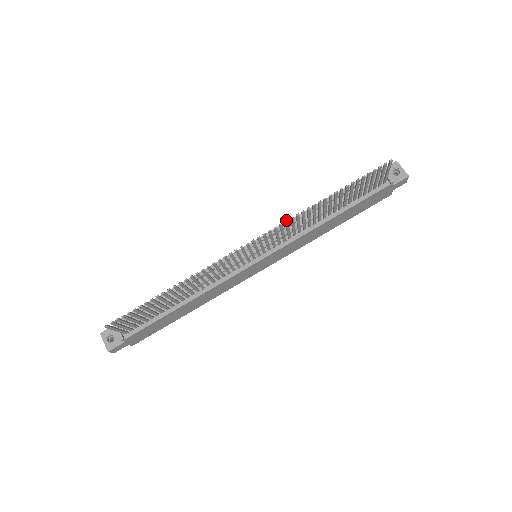
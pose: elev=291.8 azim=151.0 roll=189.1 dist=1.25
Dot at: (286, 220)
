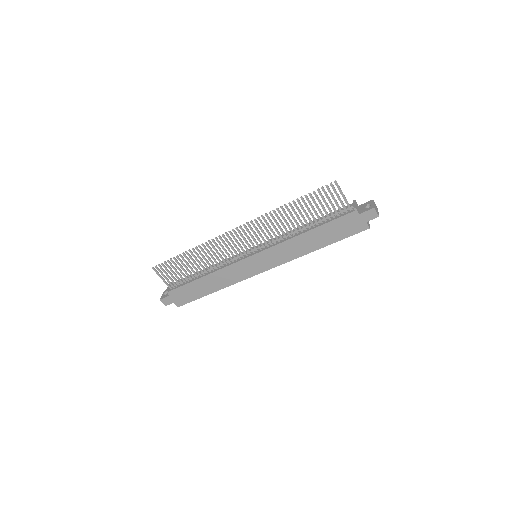
Dot at: (258, 217)
